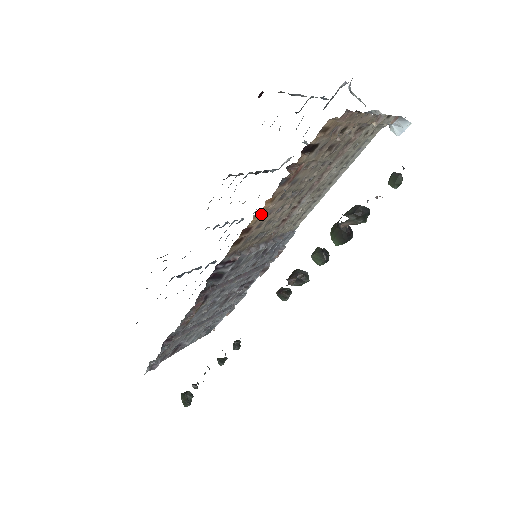
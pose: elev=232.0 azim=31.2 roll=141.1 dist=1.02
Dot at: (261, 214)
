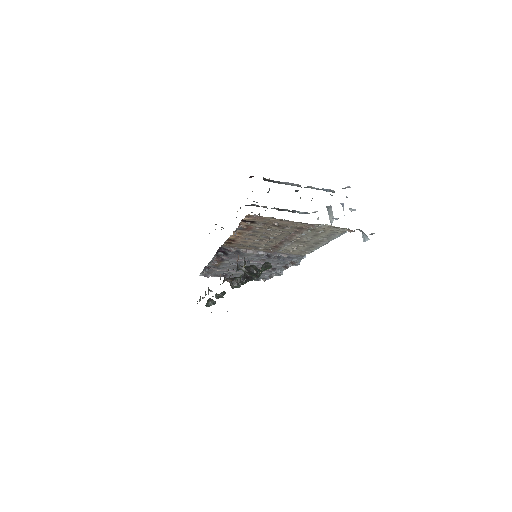
Dot at: (239, 237)
